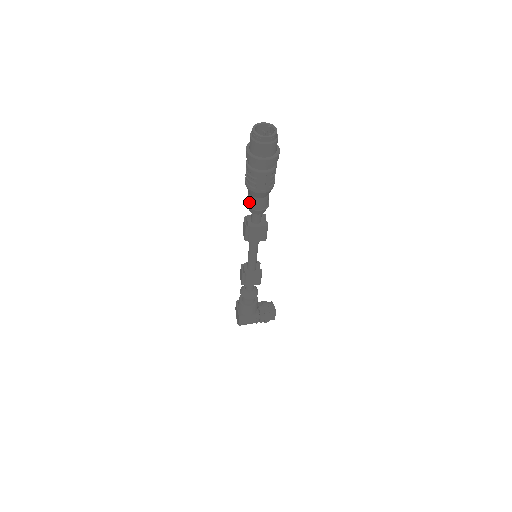
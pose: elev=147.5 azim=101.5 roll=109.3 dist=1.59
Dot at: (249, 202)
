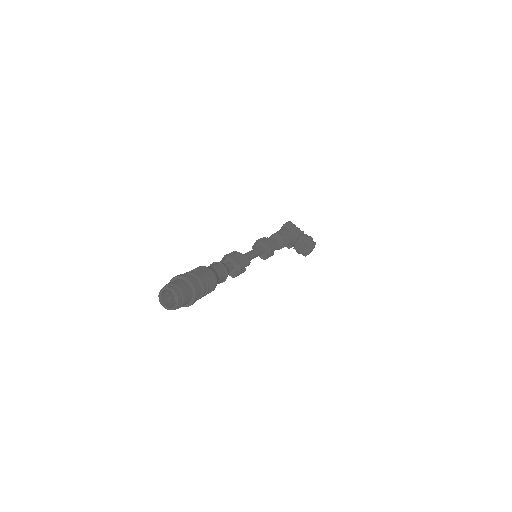
Dot at: occluded
